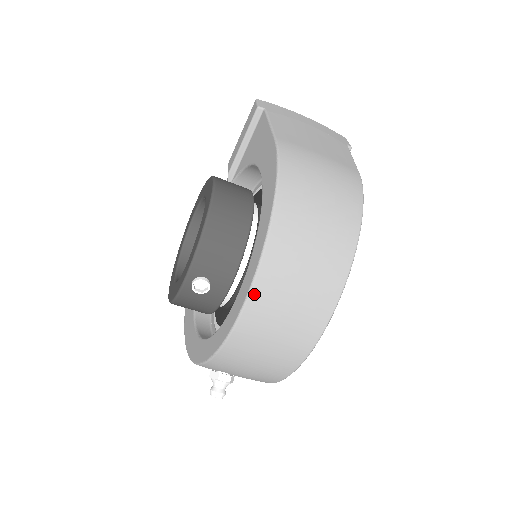
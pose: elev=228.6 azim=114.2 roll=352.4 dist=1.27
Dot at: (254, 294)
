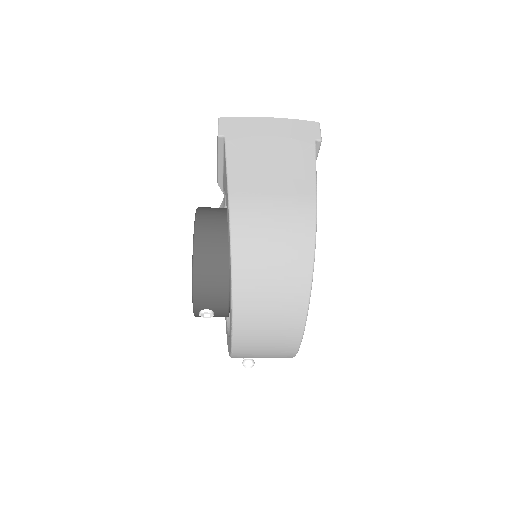
Dot at: (236, 335)
